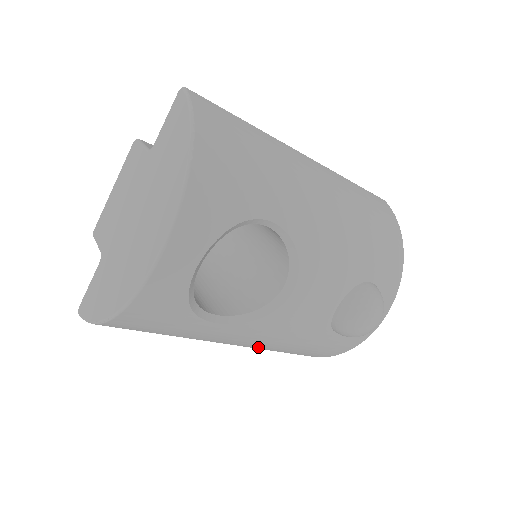
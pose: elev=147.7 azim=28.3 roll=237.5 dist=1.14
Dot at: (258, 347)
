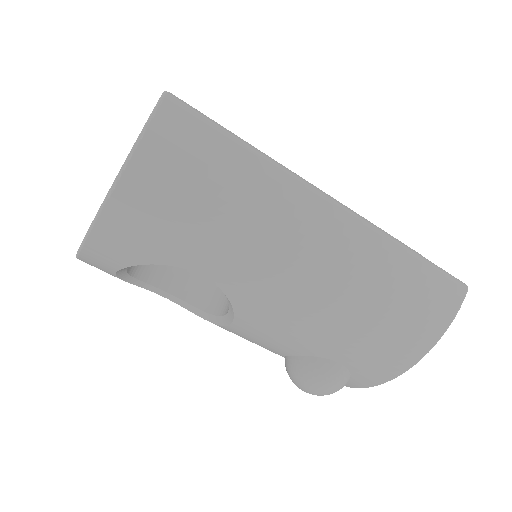
Dot at: occluded
